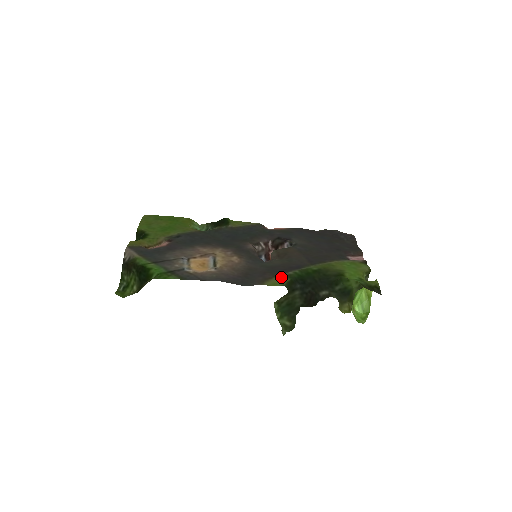
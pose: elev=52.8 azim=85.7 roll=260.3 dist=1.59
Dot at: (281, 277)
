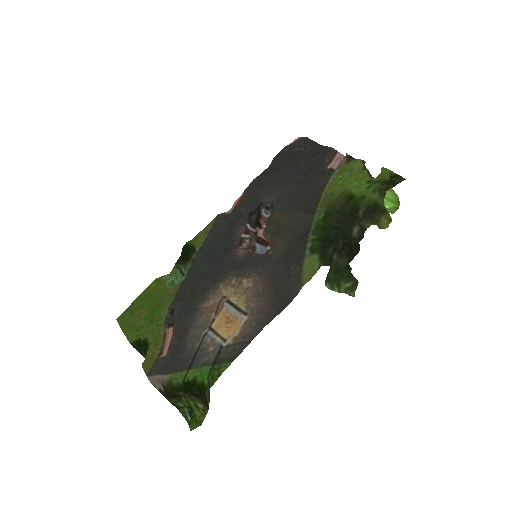
Dot at: (308, 260)
